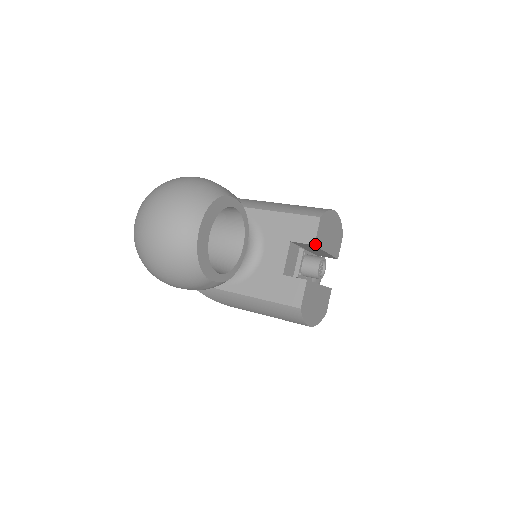
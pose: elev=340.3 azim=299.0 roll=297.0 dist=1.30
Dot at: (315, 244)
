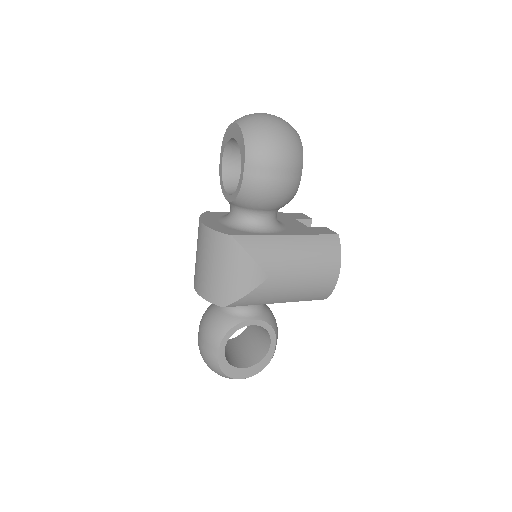
Dot at: (311, 220)
